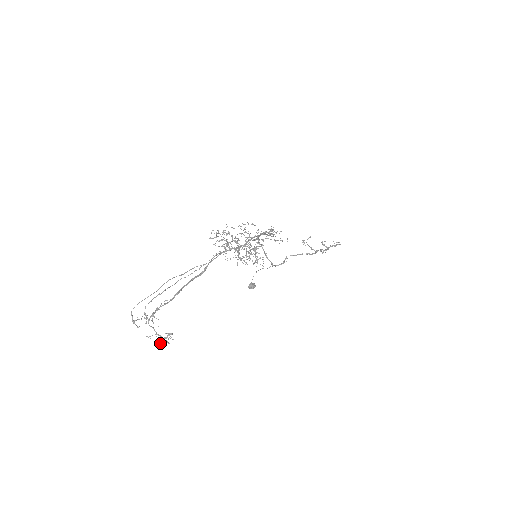
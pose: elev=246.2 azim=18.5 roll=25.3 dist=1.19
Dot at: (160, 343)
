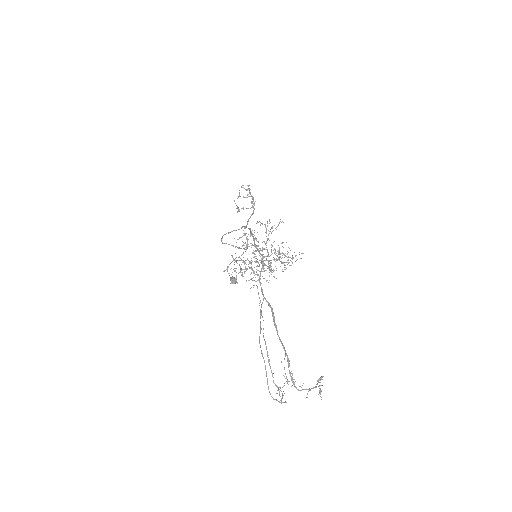
Dot at: (320, 392)
